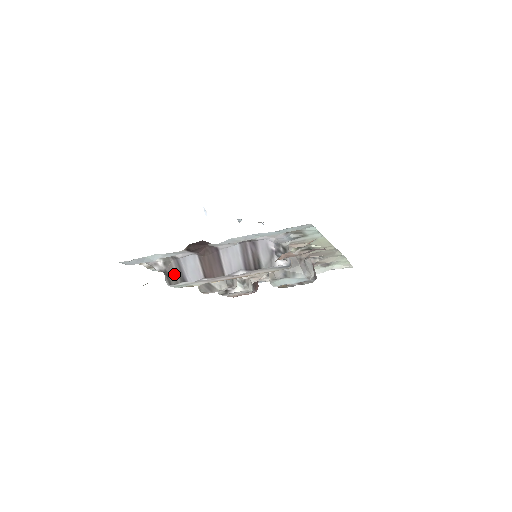
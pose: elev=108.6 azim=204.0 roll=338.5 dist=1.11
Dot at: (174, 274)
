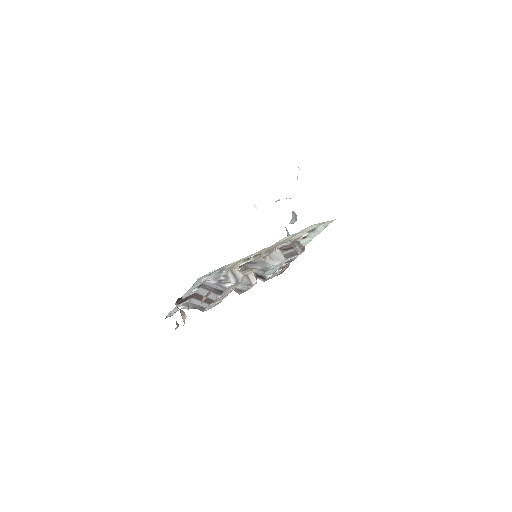
Dot at: (197, 308)
